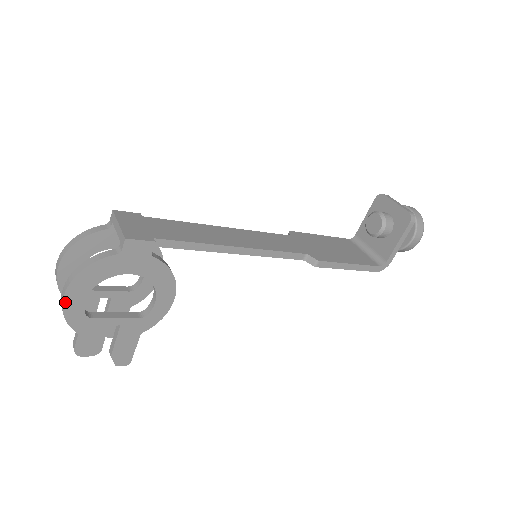
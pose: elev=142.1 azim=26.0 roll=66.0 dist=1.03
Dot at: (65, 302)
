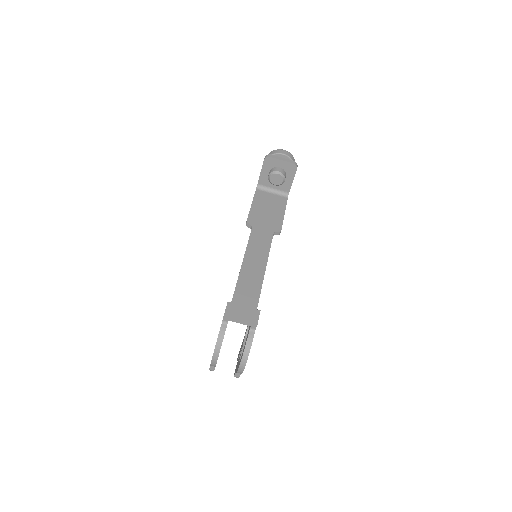
Dot at: occluded
